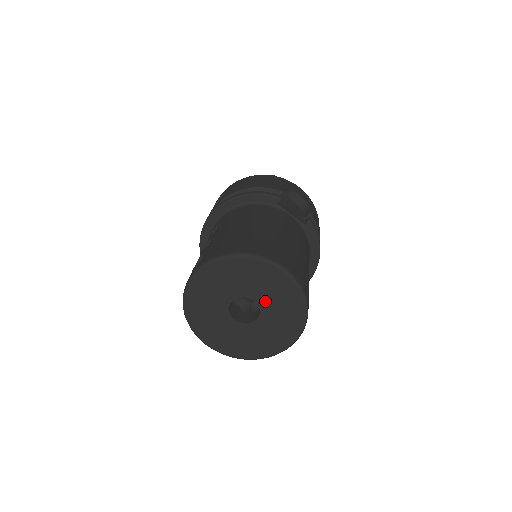
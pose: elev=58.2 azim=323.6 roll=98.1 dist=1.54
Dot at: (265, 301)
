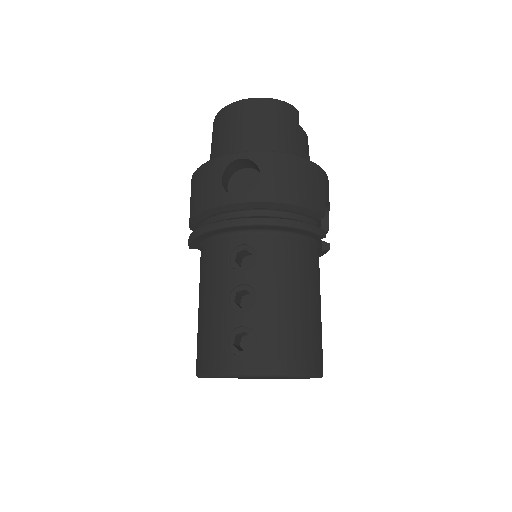
Dot at: occluded
